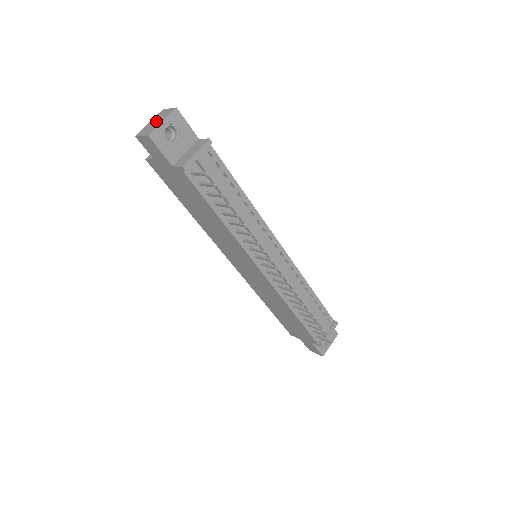
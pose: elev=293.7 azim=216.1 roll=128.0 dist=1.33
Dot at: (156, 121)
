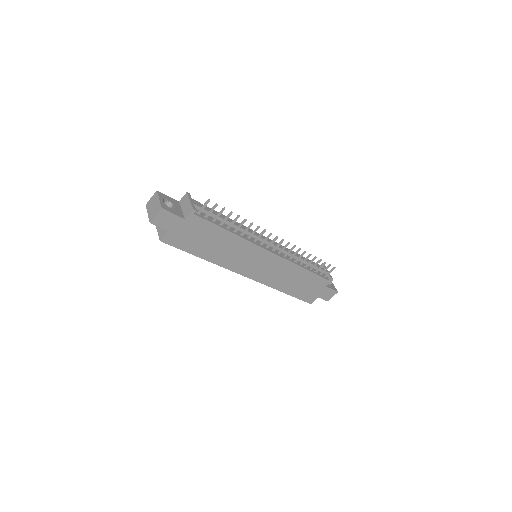
Dot at: (153, 206)
